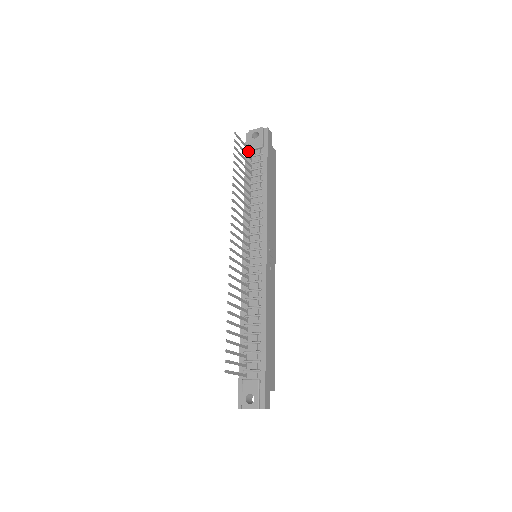
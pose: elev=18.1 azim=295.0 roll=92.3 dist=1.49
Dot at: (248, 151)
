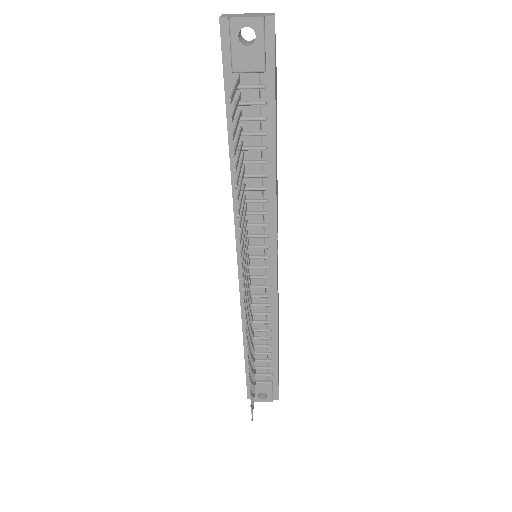
Dot at: (230, 71)
